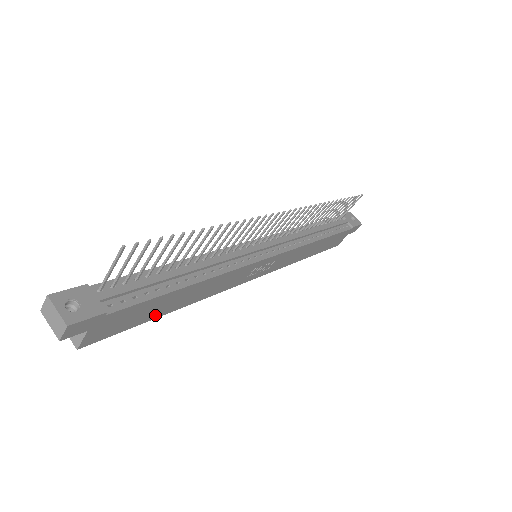
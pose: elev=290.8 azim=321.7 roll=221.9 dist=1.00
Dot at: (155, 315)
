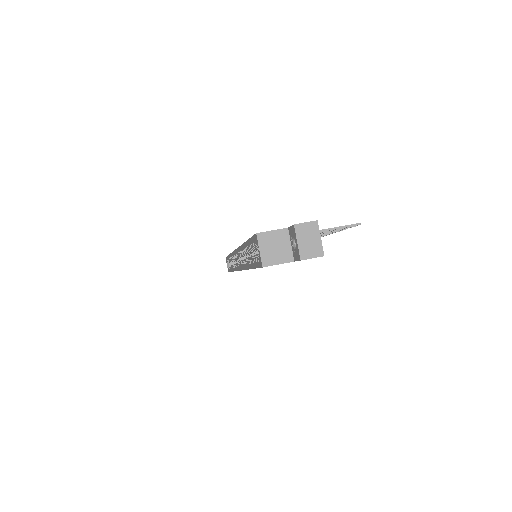
Dot at: occluded
